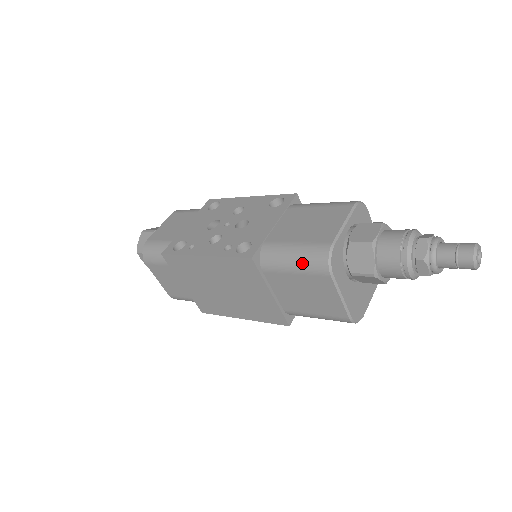
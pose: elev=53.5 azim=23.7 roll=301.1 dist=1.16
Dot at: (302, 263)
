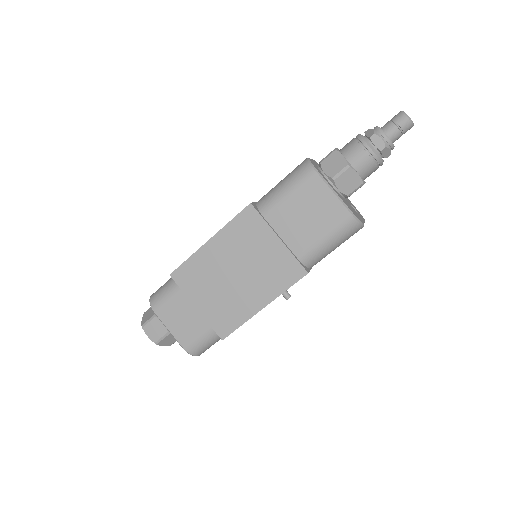
Dot at: (291, 181)
